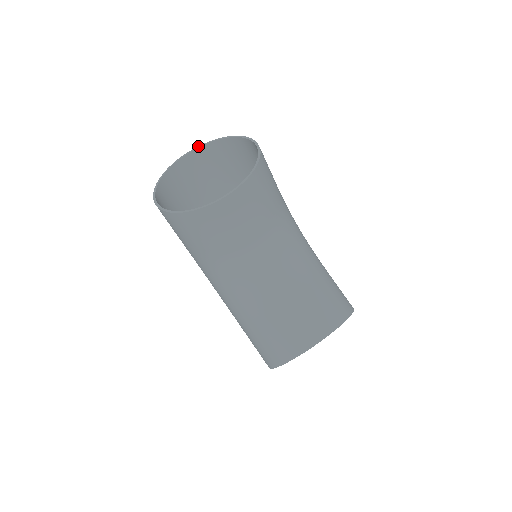
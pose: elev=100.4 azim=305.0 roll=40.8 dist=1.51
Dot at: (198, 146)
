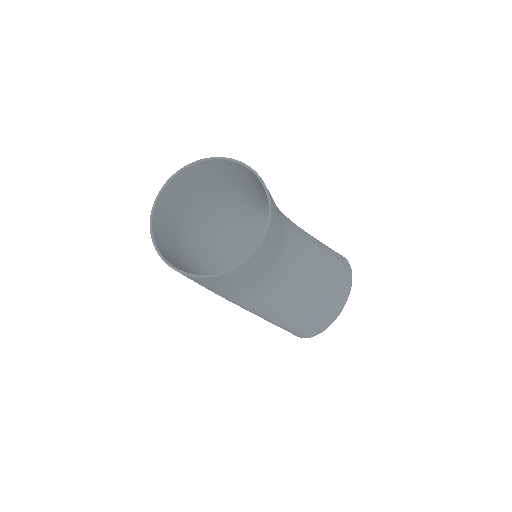
Dot at: (167, 181)
